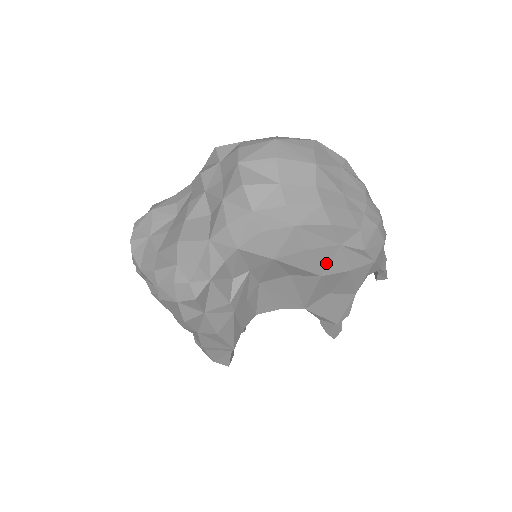
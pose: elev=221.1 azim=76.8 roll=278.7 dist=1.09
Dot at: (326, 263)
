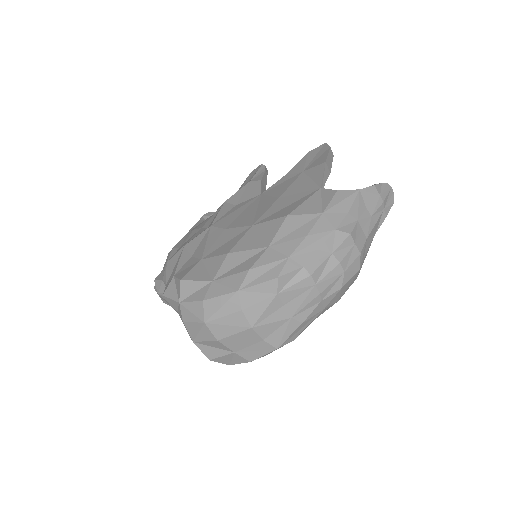
Dot at: occluded
